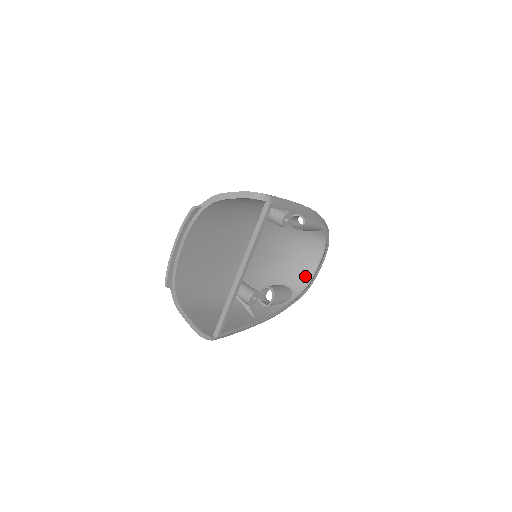
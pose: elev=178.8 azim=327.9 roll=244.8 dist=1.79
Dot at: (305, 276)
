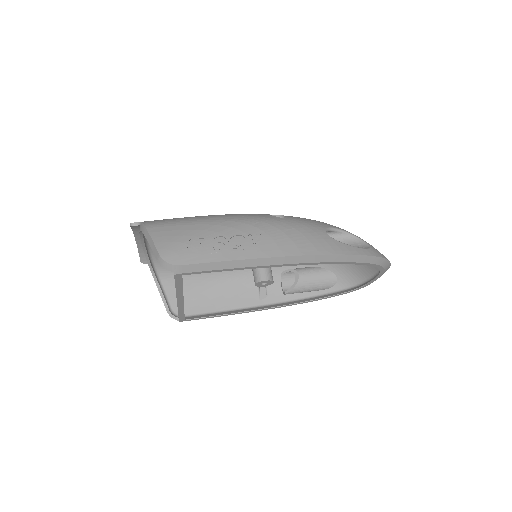
Dot at: (361, 273)
